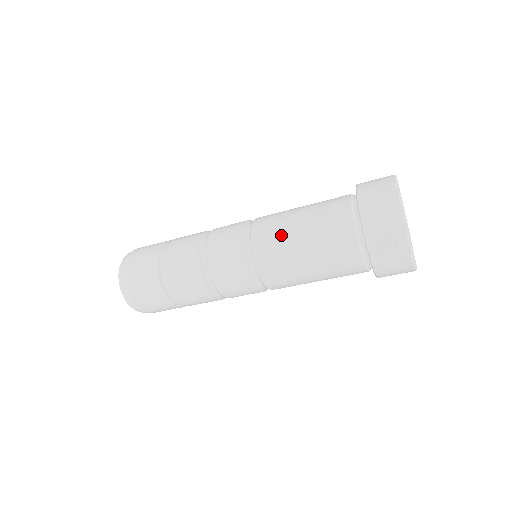
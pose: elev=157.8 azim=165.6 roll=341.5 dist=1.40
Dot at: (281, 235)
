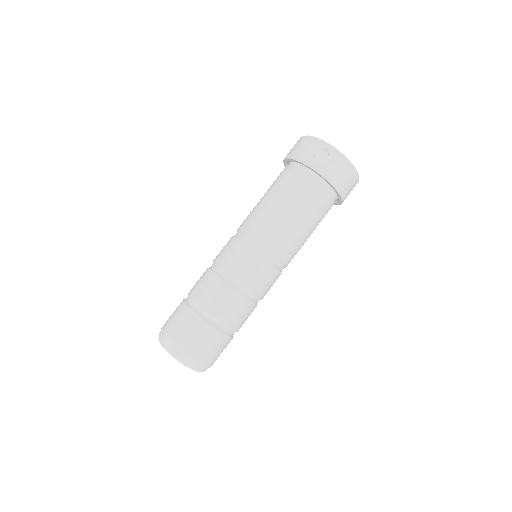
Dot at: (260, 212)
